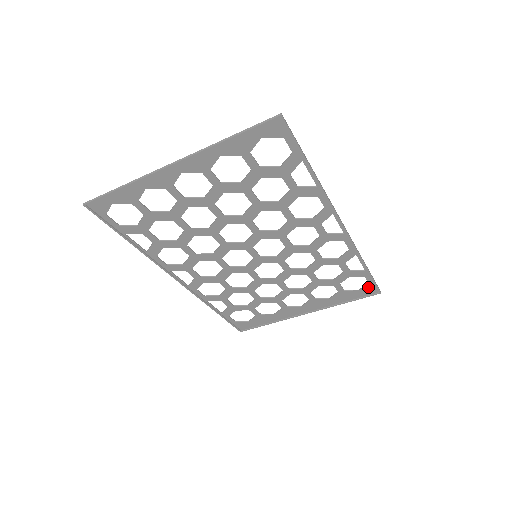
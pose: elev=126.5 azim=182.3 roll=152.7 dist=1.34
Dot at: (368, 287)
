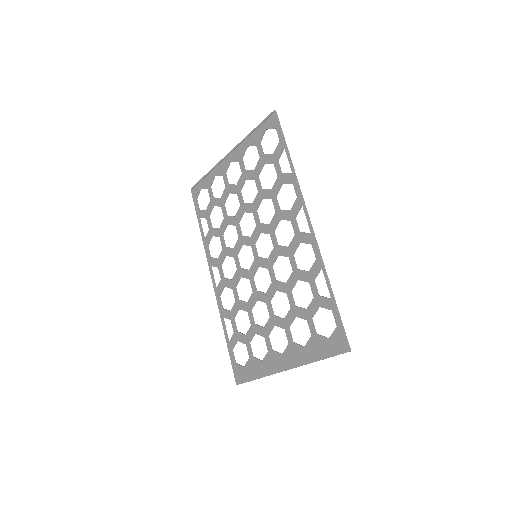
Dot at: (337, 335)
